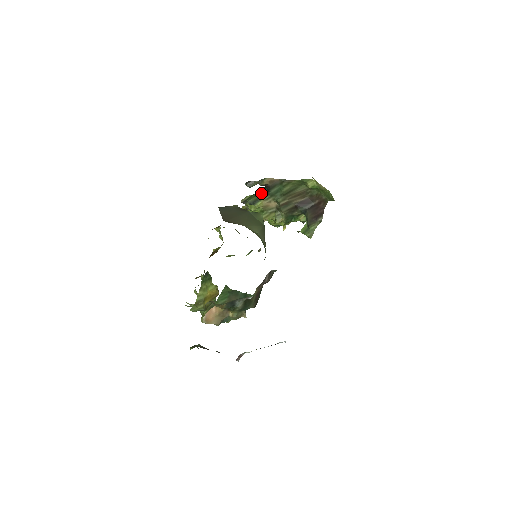
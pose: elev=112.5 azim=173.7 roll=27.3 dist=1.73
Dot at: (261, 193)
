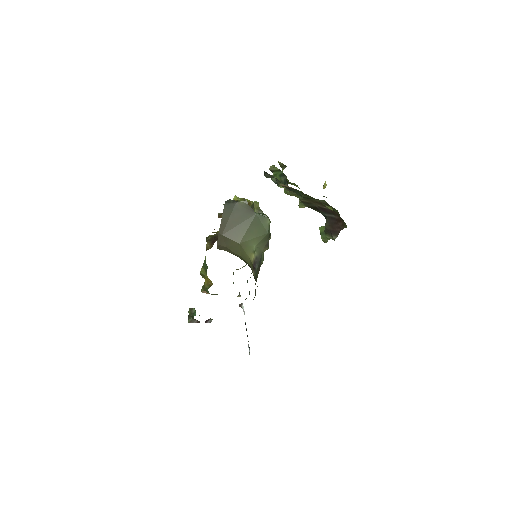
Dot at: (284, 179)
